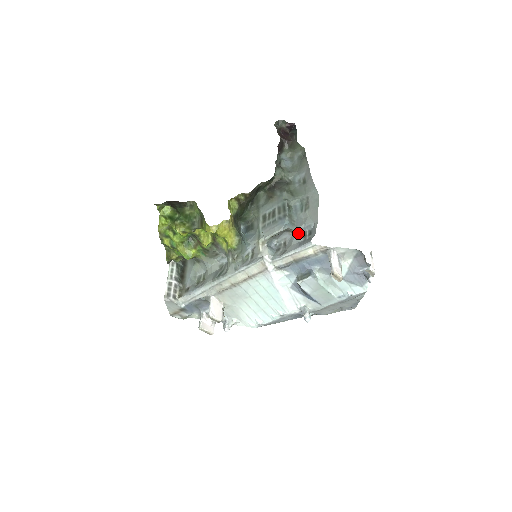
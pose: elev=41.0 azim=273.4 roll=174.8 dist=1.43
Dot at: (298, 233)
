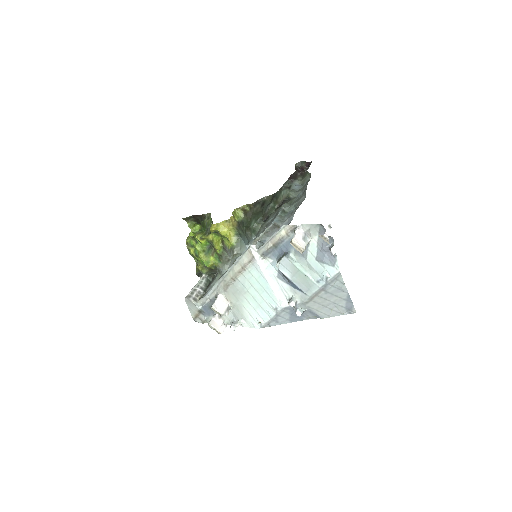
Dot at: occluded
